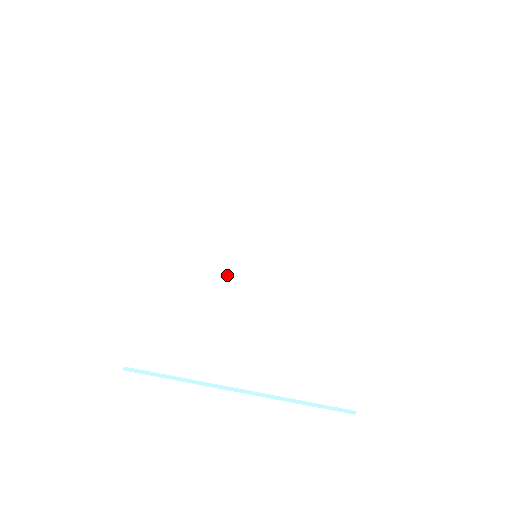
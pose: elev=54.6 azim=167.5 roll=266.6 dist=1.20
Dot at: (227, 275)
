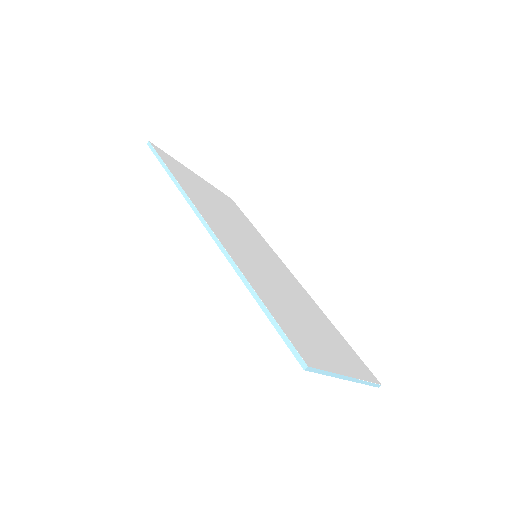
Dot at: (265, 275)
